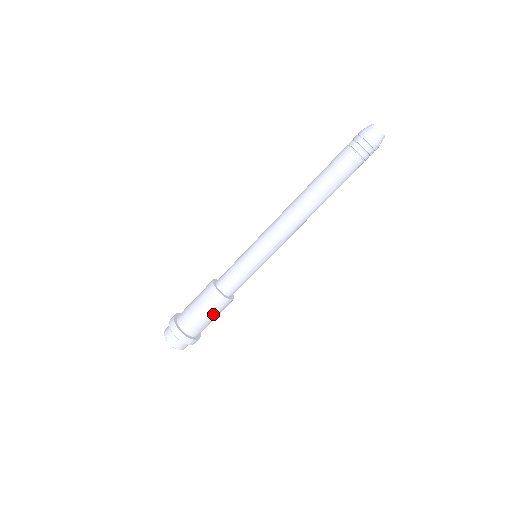
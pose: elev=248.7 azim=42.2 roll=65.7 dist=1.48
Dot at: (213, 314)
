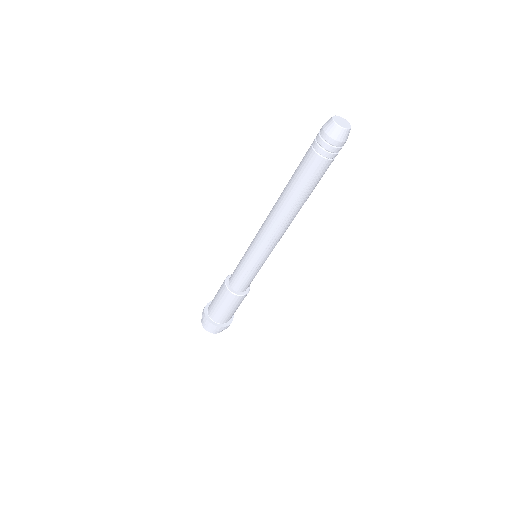
Dot at: (230, 307)
